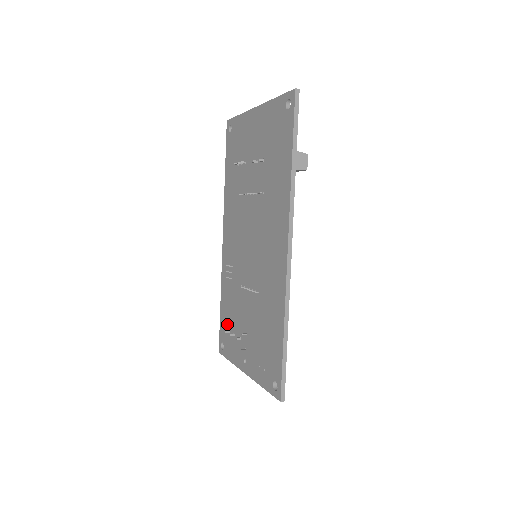
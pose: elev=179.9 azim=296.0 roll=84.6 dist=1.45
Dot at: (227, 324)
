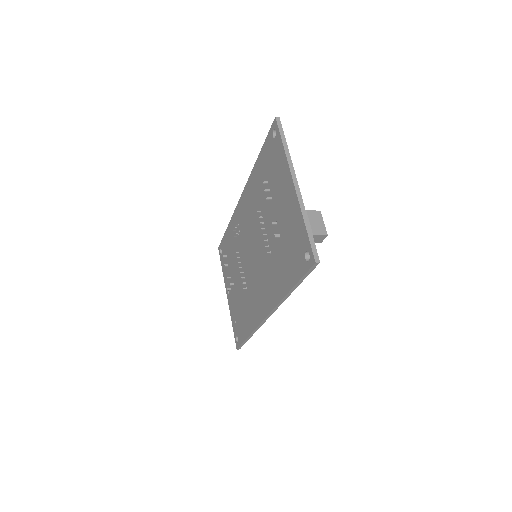
Dot at: (226, 250)
